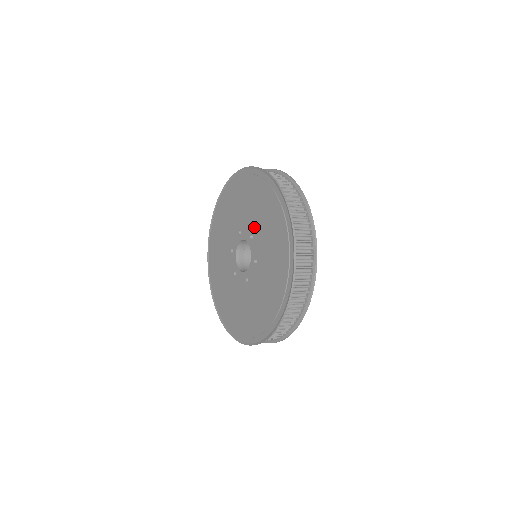
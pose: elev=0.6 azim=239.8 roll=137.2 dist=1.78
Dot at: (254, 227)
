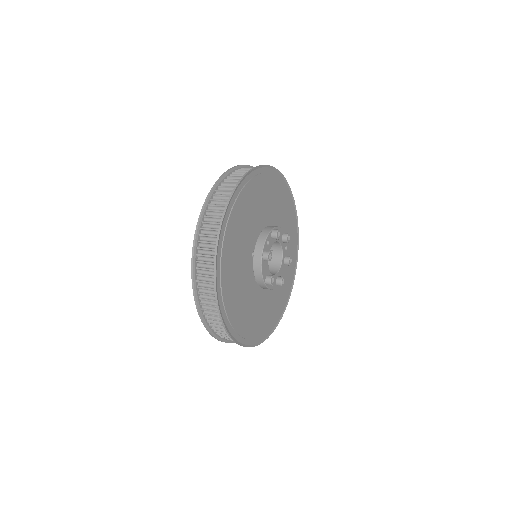
Dot at: occluded
